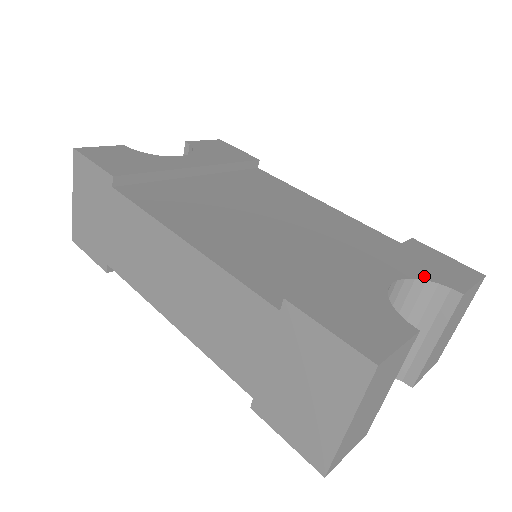
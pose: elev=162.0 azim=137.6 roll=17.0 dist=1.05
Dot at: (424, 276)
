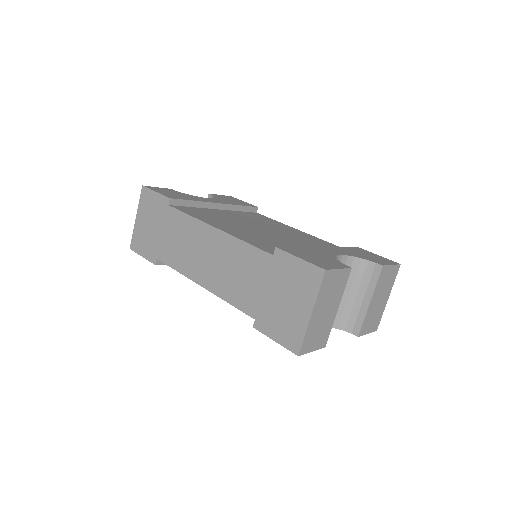
Dot at: (360, 257)
